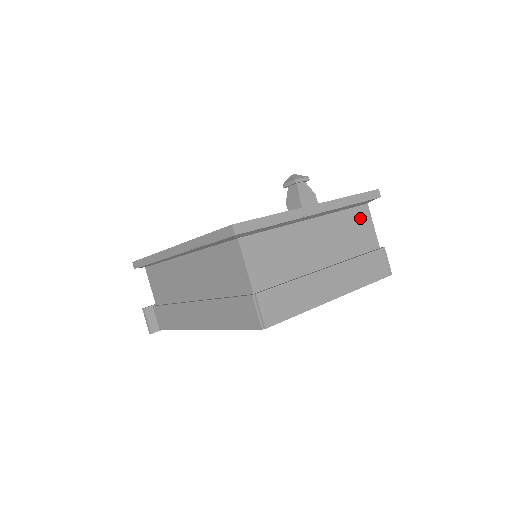
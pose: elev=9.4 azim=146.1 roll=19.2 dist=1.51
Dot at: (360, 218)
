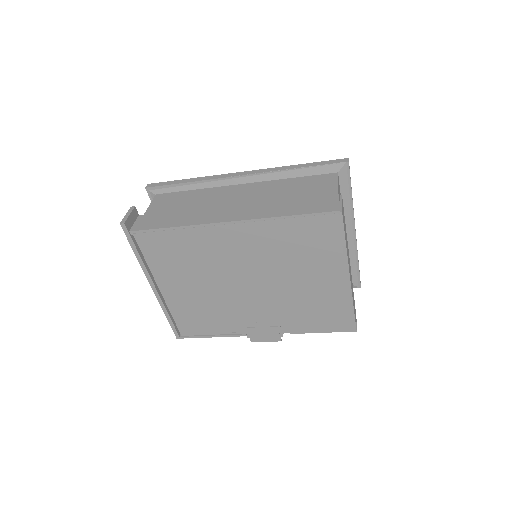
Dot at: occluded
